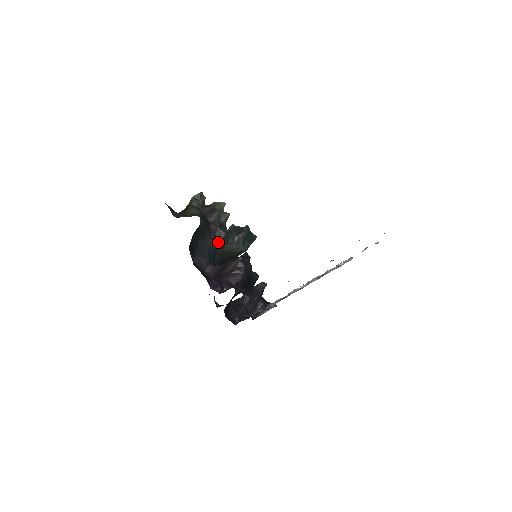
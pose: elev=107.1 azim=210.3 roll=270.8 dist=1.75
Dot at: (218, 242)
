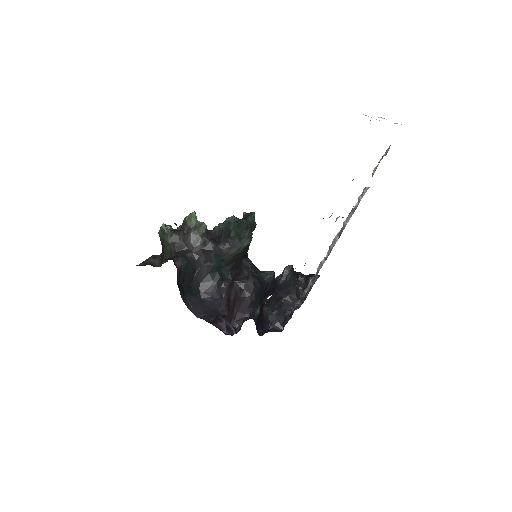
Dot at: (213, 261)
